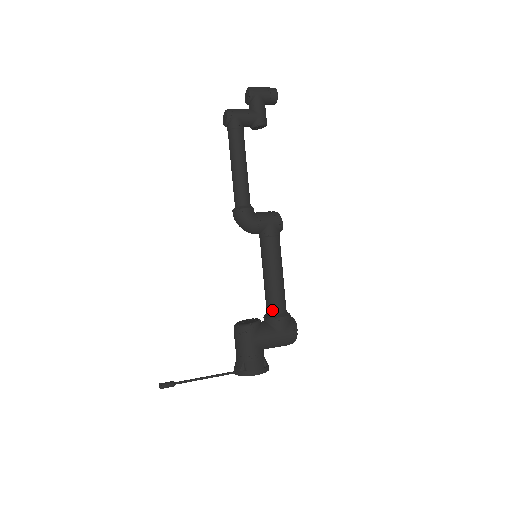
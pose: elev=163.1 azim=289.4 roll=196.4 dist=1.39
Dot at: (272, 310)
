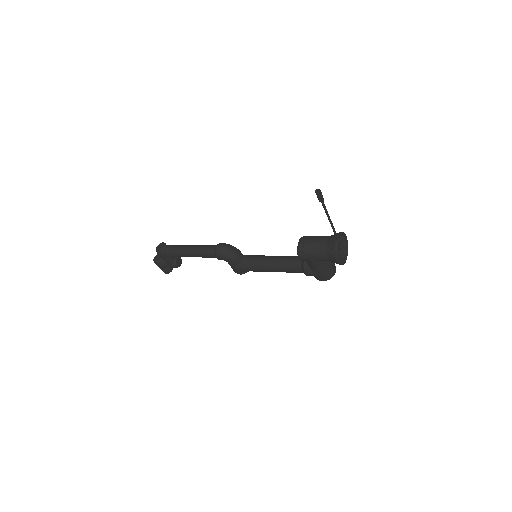
Dot at: occluded
